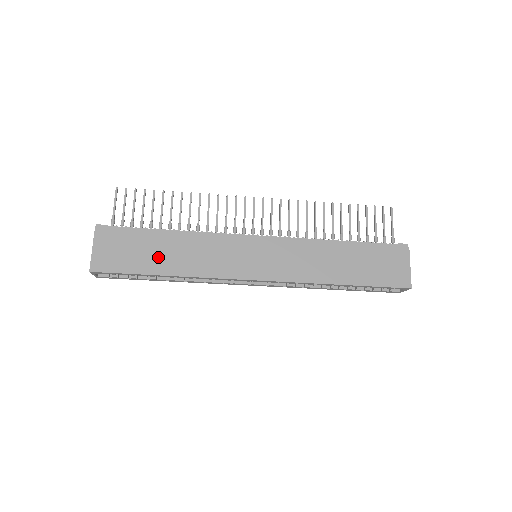
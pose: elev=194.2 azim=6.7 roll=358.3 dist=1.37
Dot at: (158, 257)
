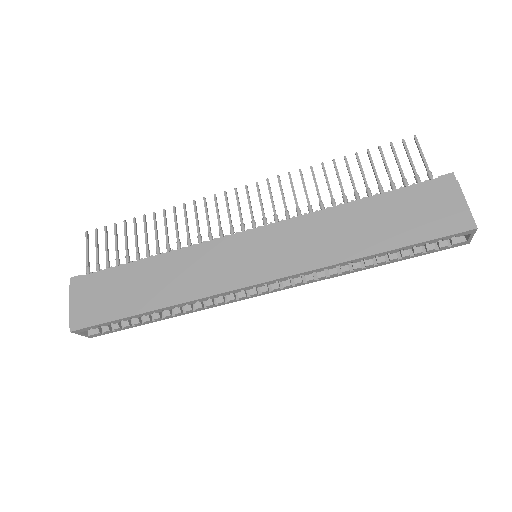
Dot at: (139, 292)
